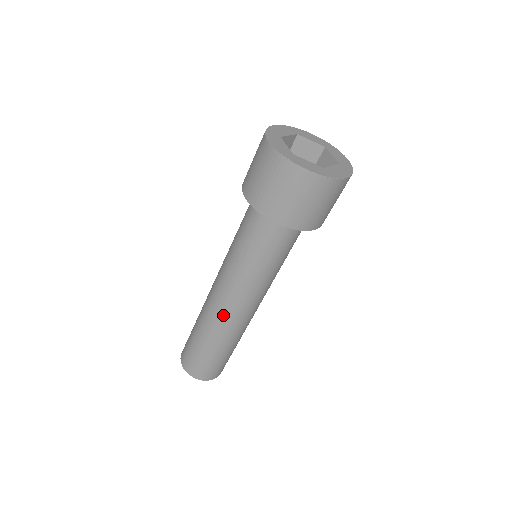
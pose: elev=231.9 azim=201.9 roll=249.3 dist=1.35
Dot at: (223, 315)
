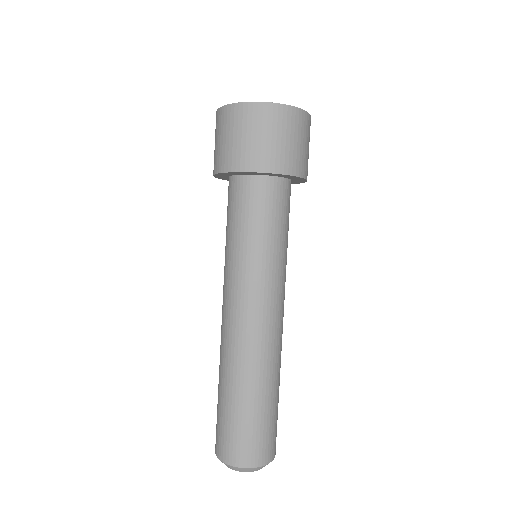
Dot at: (223, 332)
